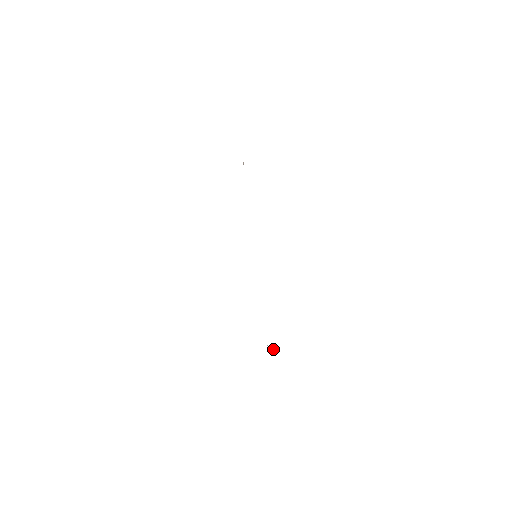
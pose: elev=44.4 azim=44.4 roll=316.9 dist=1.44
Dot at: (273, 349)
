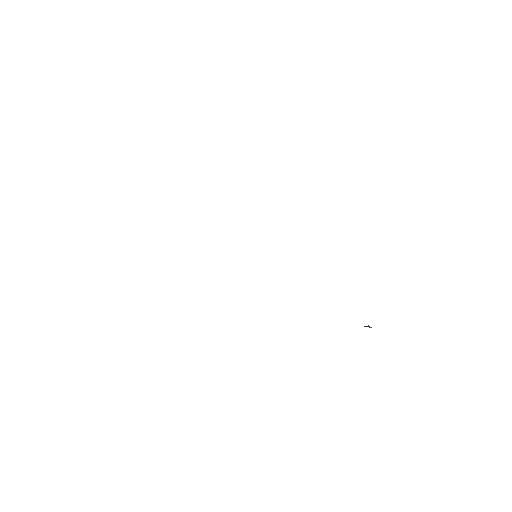
Dot at: (369, 327)
